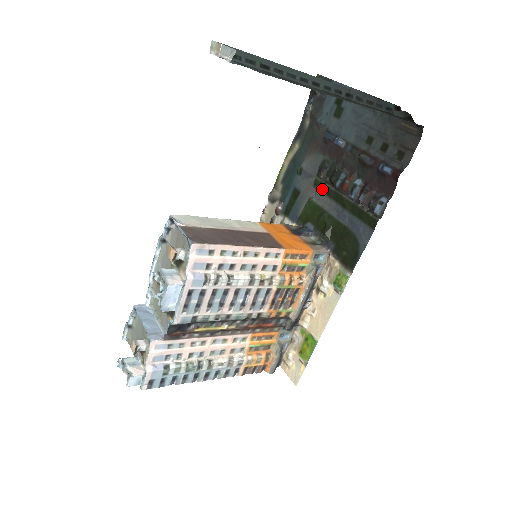
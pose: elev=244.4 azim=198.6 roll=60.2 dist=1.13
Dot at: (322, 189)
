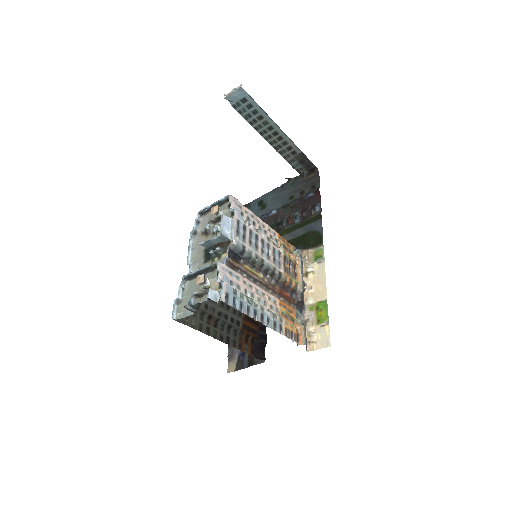
Dot at: occluded
